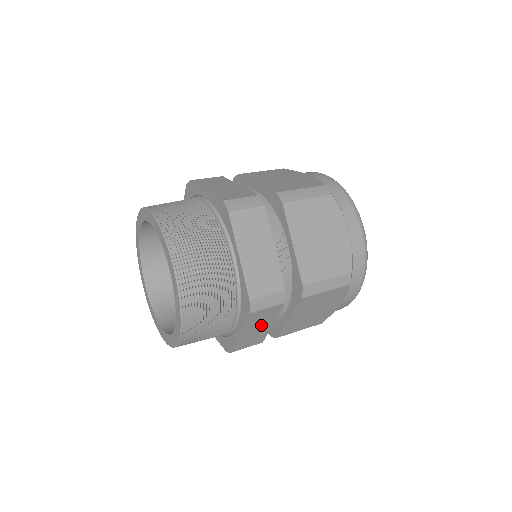
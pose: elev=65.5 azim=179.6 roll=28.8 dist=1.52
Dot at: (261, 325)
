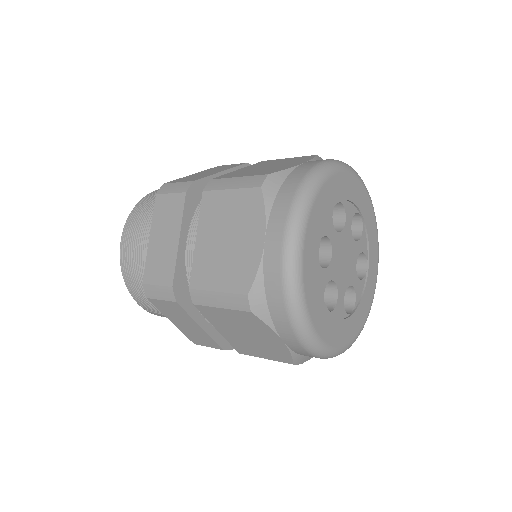
Dot at: occluded
